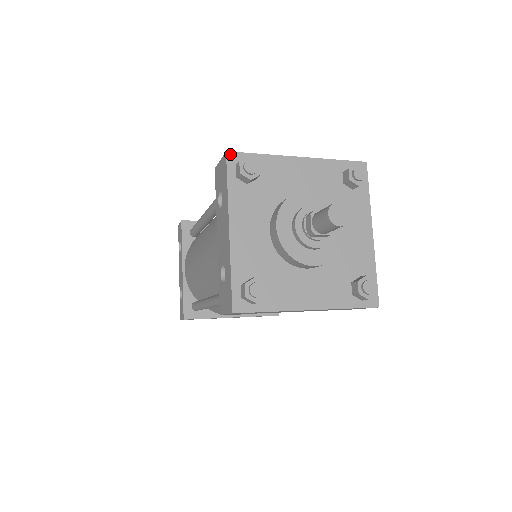
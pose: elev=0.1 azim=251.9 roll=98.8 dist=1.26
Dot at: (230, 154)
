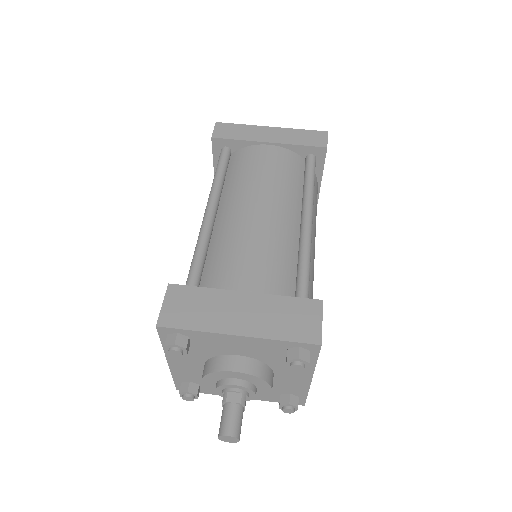
Dot at: (160, 328)
